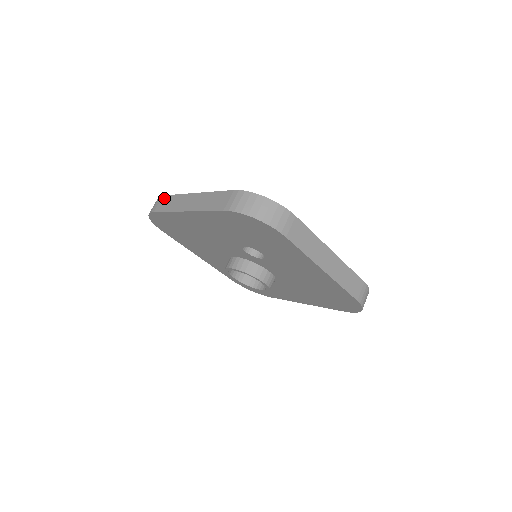
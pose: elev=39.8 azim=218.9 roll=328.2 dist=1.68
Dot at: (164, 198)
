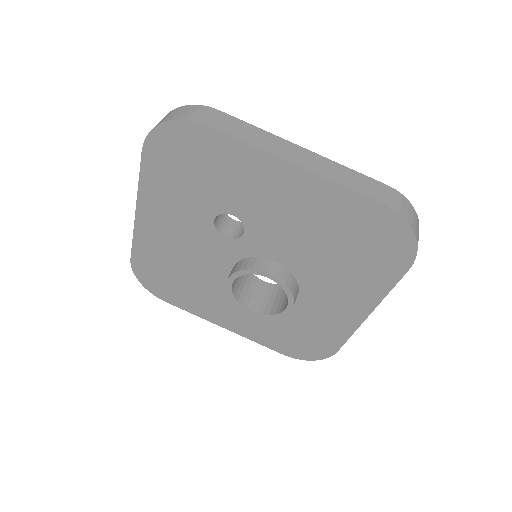
Dot at: occluded
